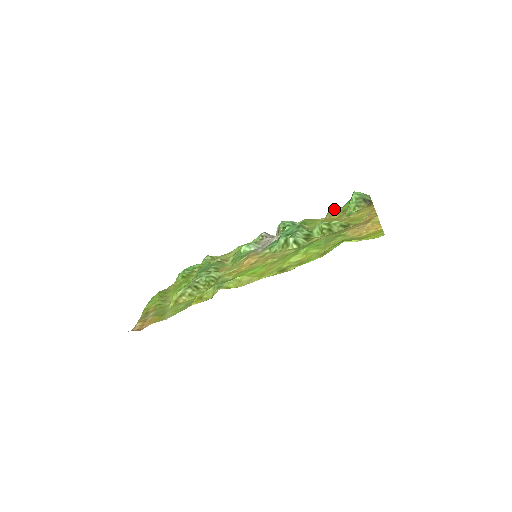
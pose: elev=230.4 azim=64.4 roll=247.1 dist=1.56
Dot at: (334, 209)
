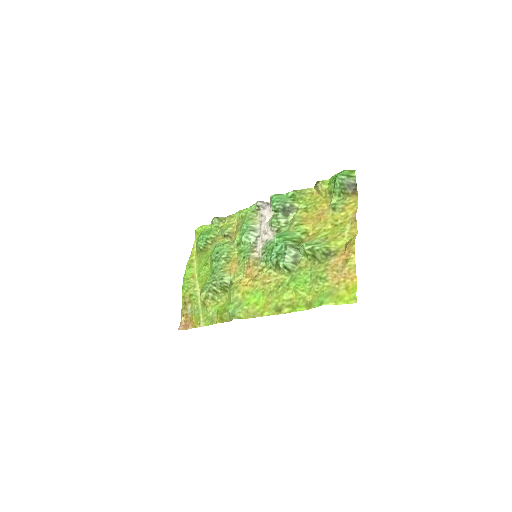
Dot at: (321, 184)
